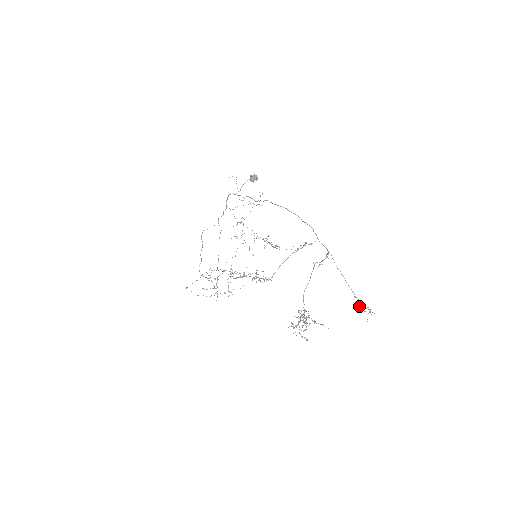
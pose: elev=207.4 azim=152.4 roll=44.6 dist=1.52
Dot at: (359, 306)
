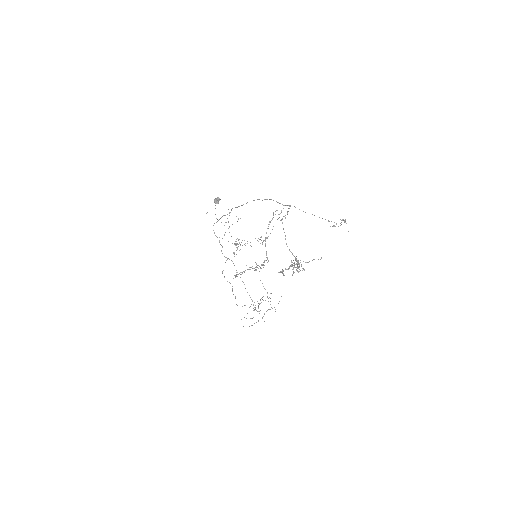
Dot at: occluded
